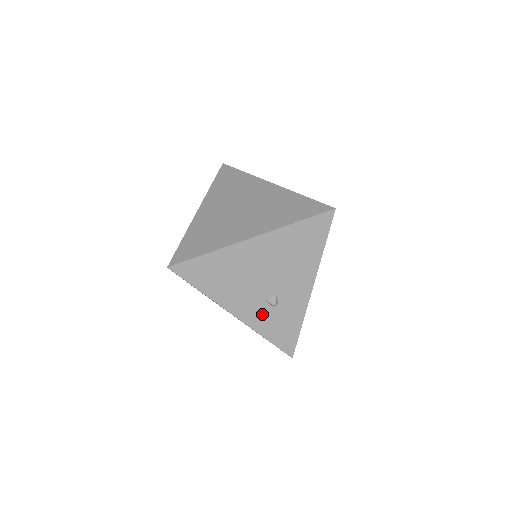
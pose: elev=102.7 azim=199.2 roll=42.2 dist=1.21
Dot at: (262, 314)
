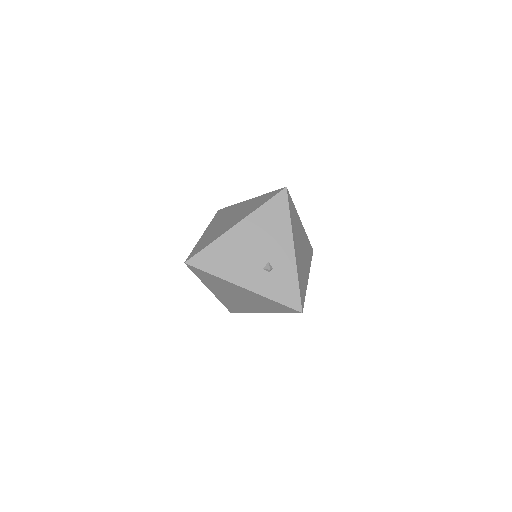
Dot at: (264, 281)
